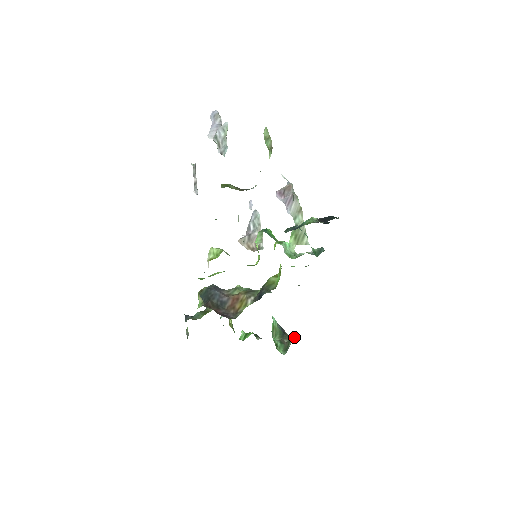
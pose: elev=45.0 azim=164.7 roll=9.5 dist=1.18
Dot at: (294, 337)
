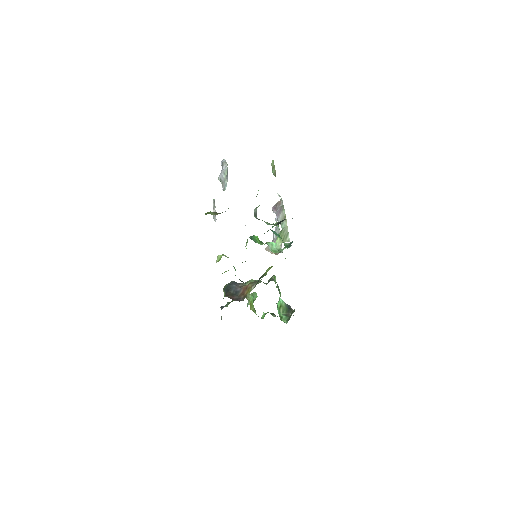
Dot at: occluded
